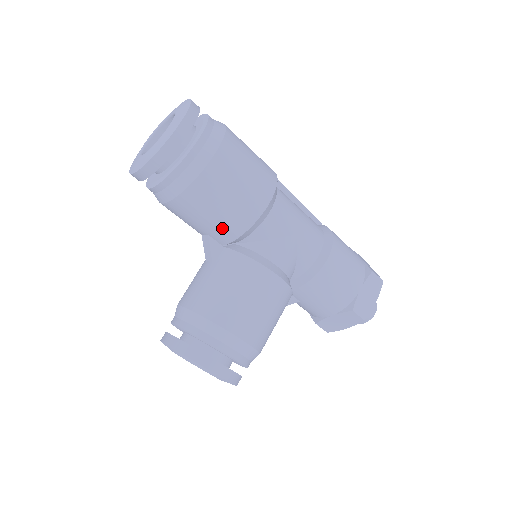
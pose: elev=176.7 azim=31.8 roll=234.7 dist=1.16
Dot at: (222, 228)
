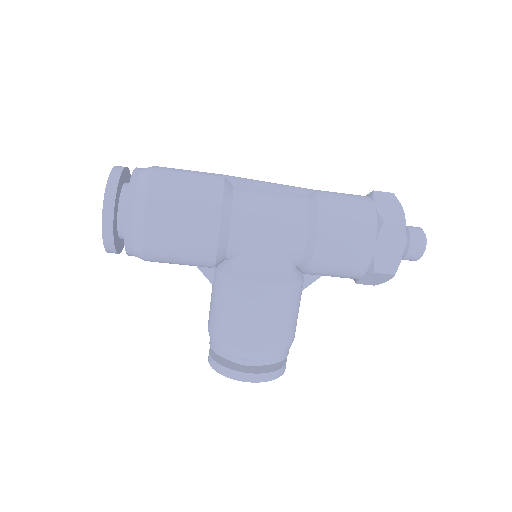
Dot at: (196, 263)
